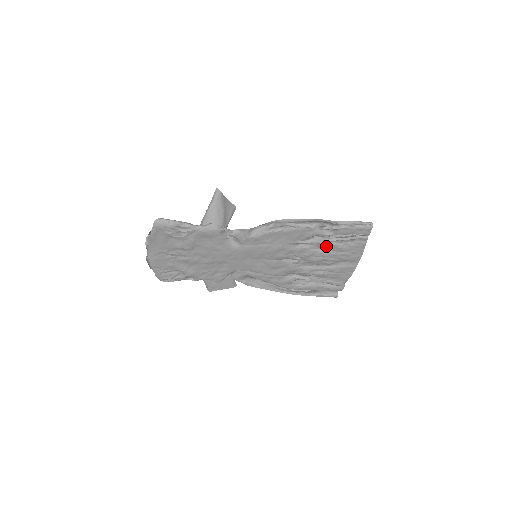
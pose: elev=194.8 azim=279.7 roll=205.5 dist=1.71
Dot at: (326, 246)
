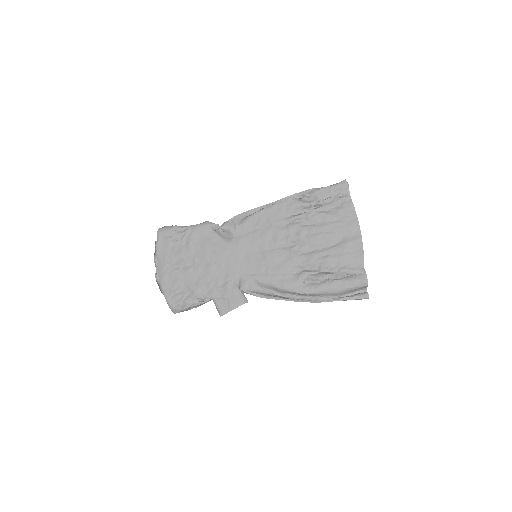
Dot at: (314, 217)
